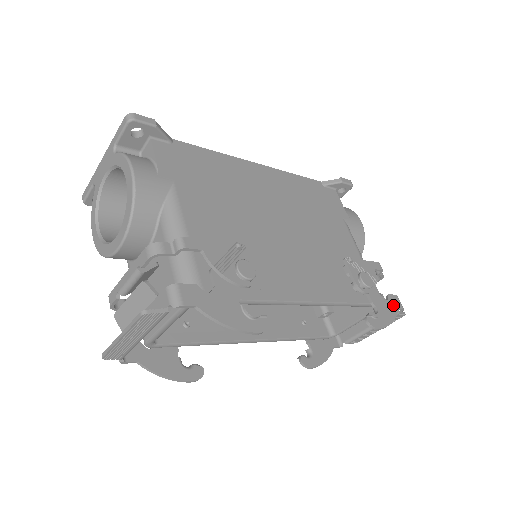
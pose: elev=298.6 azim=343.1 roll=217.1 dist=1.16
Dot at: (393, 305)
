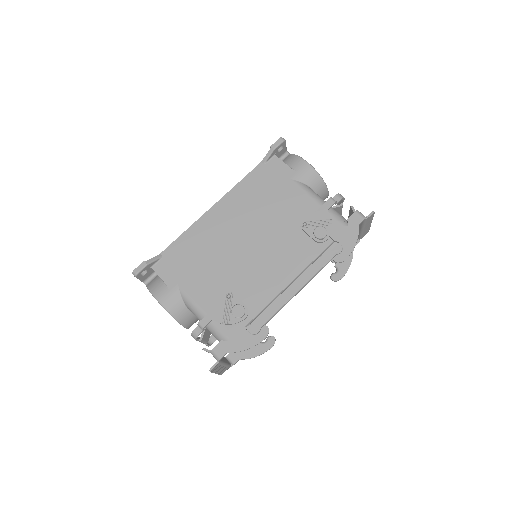
Dot at: (354, 225)
